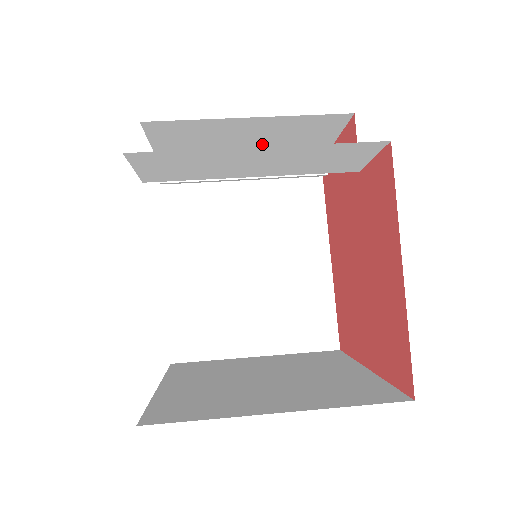
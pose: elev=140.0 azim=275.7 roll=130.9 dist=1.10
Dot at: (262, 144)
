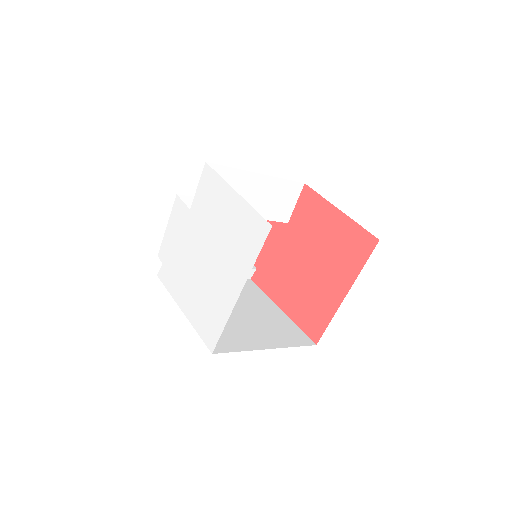
Dot at: occluded
